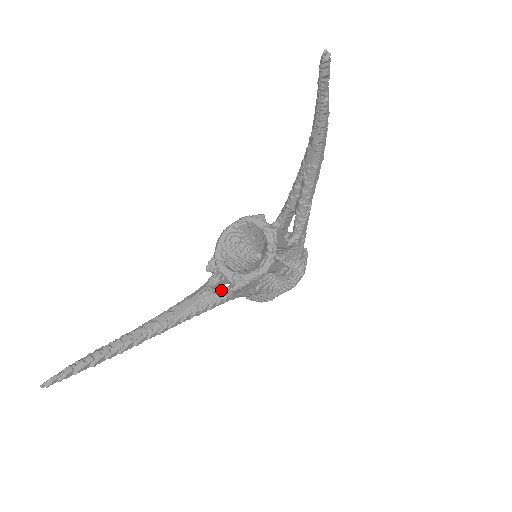
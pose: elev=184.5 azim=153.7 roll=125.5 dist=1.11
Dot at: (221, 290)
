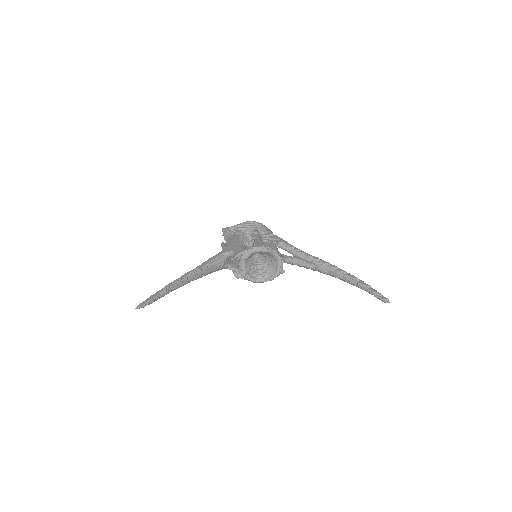
Dot at: (228, 265)
